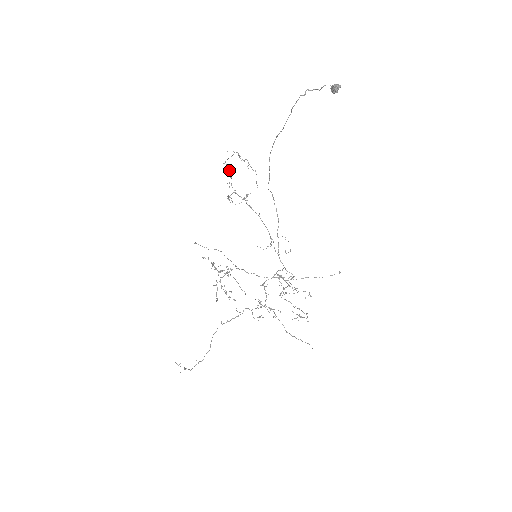
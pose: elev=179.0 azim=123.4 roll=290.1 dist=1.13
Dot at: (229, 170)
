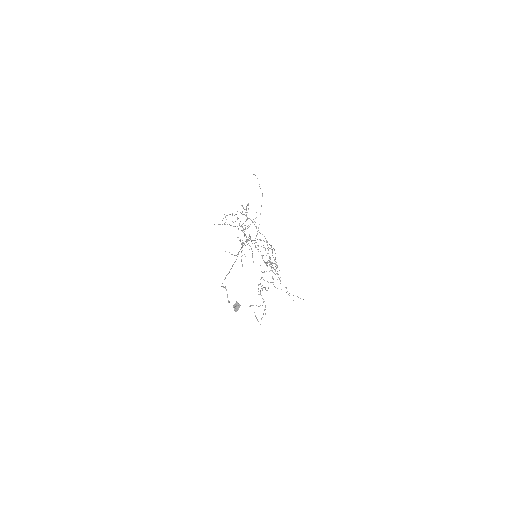
Dot at: occluded
